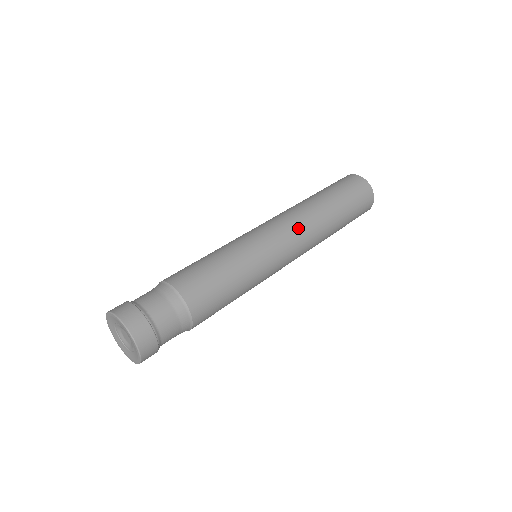
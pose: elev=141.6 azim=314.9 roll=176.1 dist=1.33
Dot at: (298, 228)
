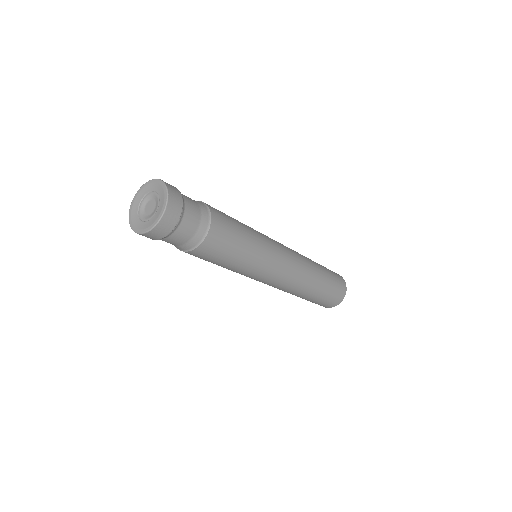
Dot at: occluded
